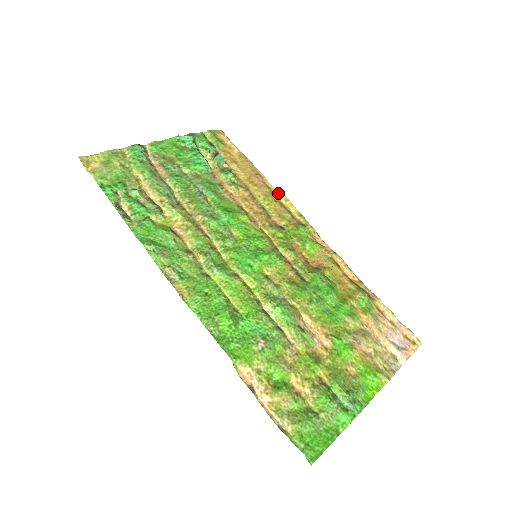
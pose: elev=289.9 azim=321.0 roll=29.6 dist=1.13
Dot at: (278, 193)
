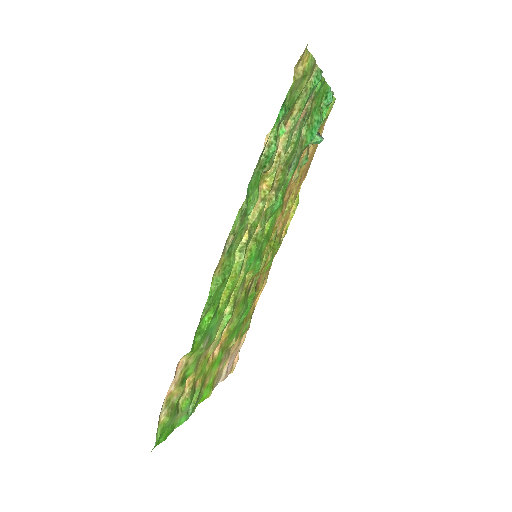
Dot at: (297, 200)
